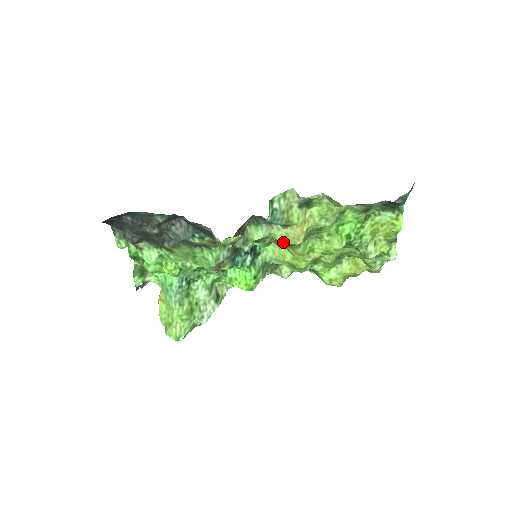
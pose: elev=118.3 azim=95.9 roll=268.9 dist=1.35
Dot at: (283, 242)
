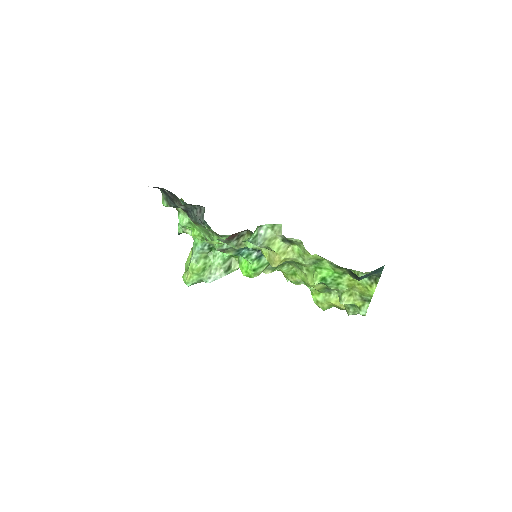
Dot at: (266, 259)
